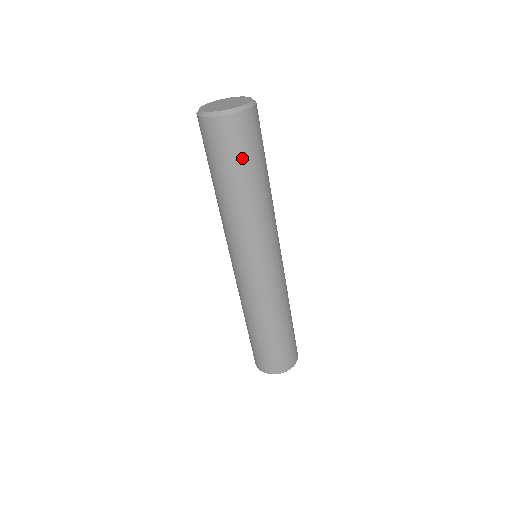
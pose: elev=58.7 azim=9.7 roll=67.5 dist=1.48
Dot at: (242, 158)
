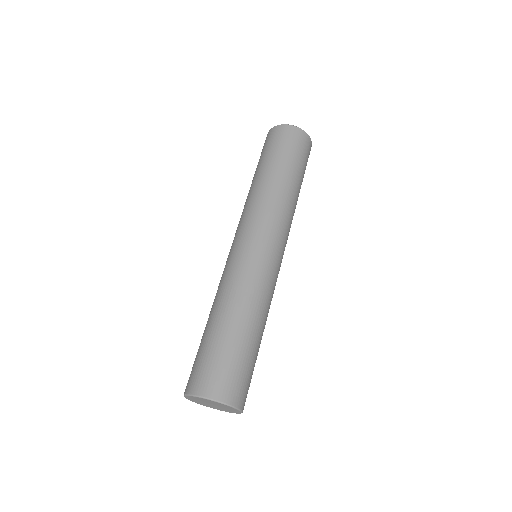
Dot at: (297, 158)
